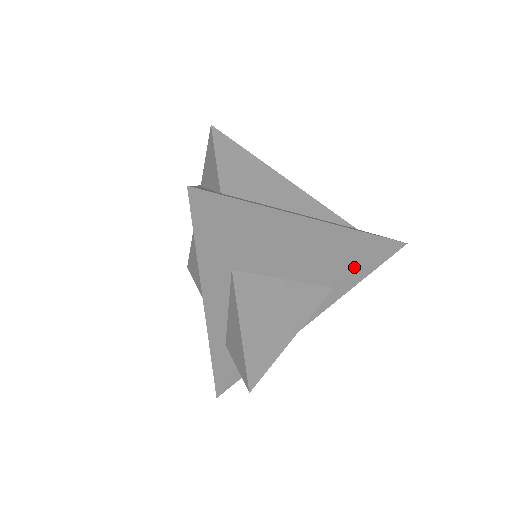
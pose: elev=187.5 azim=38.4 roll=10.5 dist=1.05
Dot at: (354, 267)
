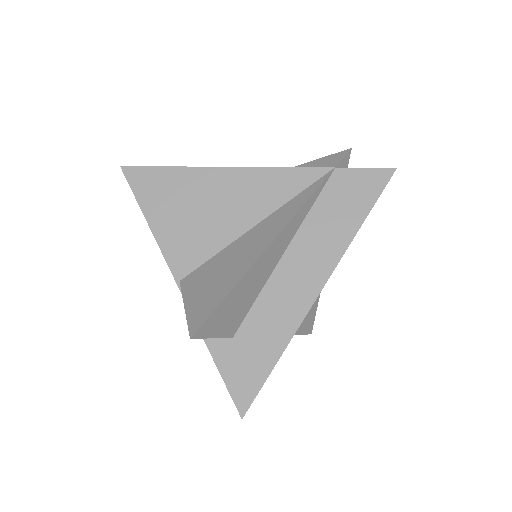
Dot at: occluded
